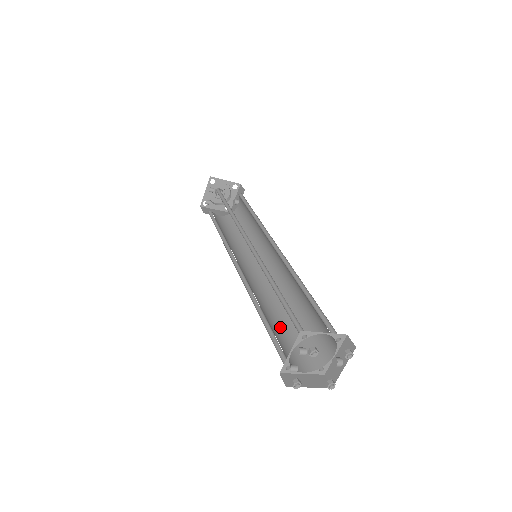
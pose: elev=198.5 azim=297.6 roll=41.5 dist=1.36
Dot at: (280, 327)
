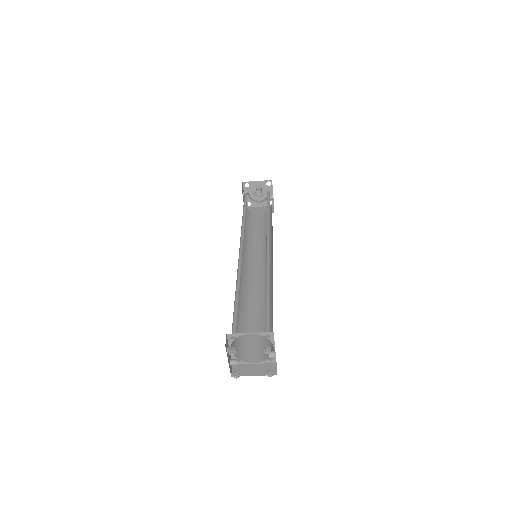
Dot at: (257, 321)
